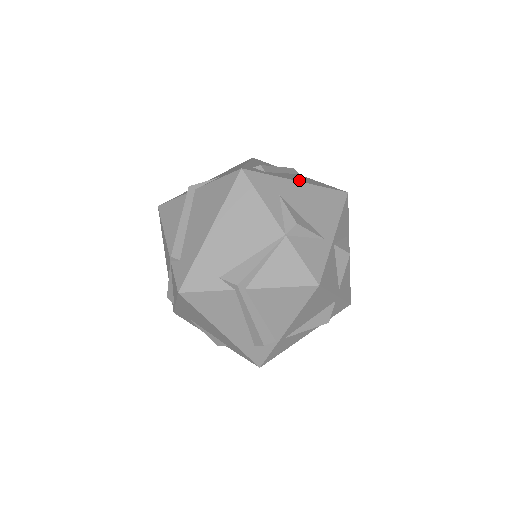
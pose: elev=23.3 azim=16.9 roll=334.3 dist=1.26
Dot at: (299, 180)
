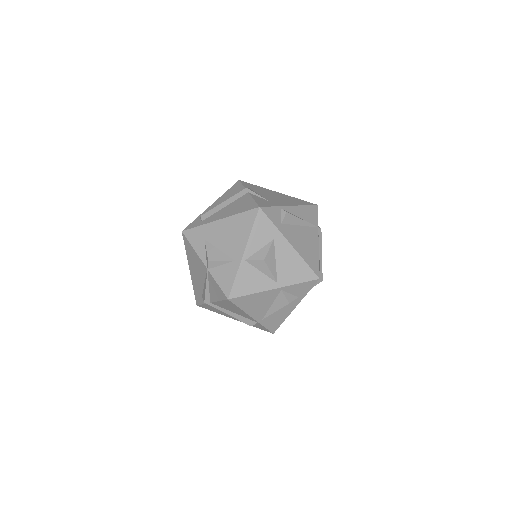
Dot at: (223, 216)
